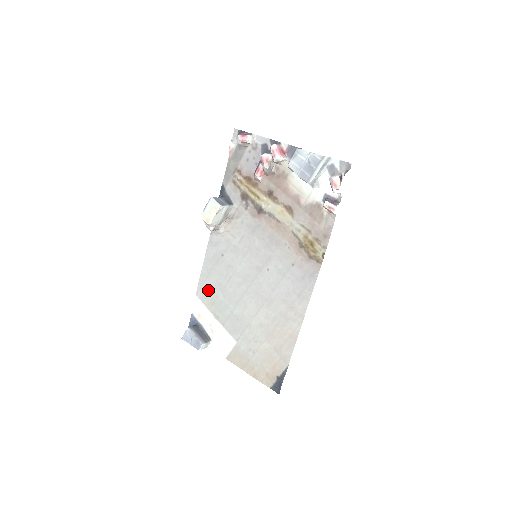
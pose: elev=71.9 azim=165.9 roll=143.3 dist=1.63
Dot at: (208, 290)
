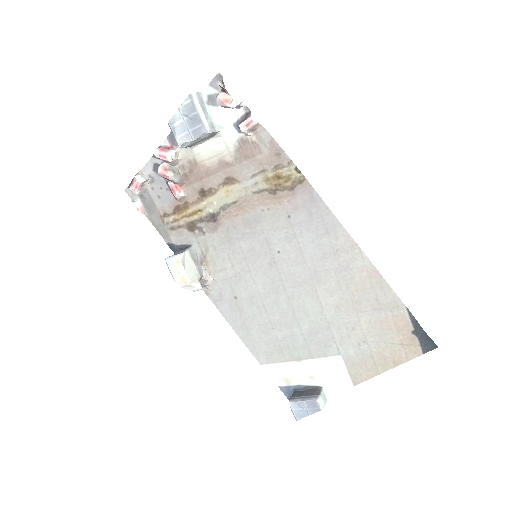
Dot at: (263, 345)
